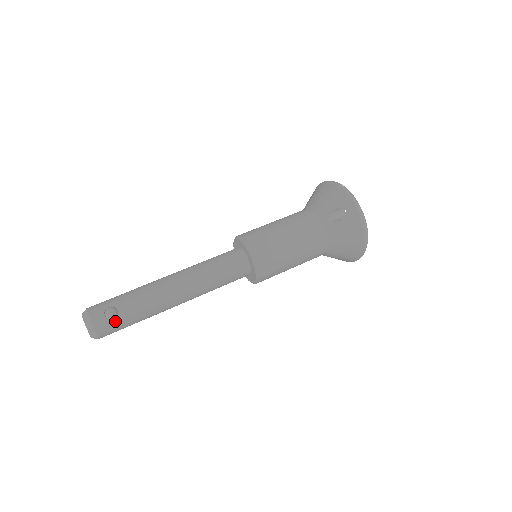
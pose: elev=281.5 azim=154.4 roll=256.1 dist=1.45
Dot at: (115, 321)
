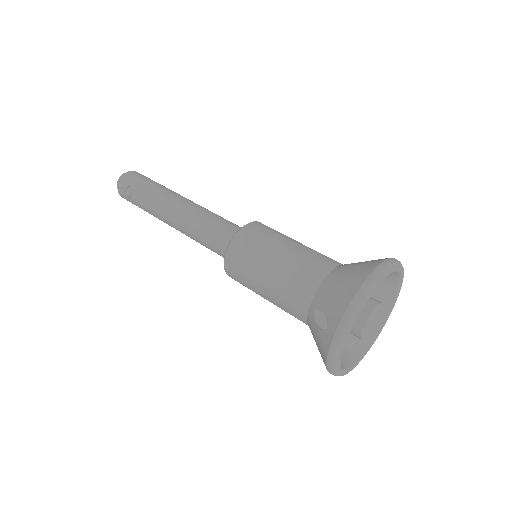
Dot at: (130, 200)
